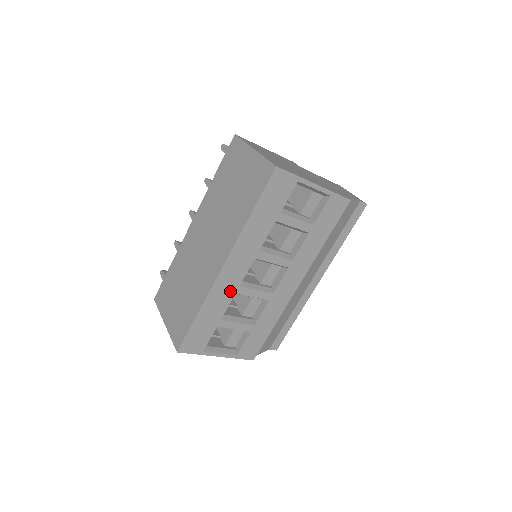
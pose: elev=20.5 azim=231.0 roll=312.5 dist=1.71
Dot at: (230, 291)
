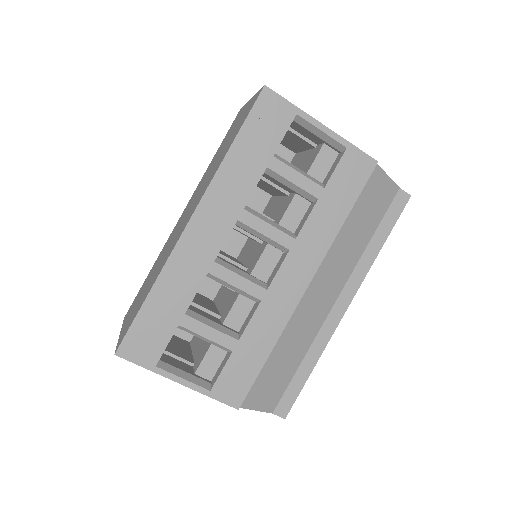
Dot at: (200, 266)
